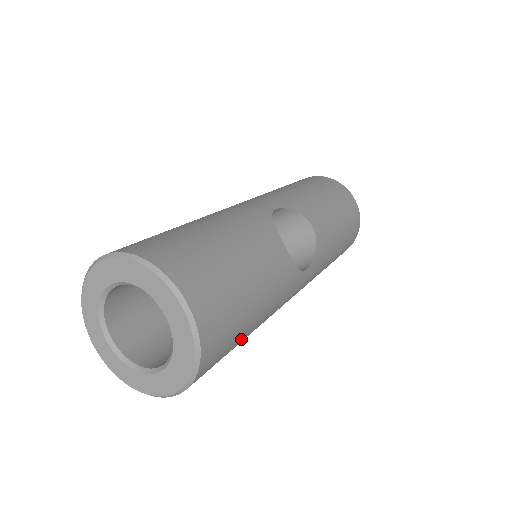
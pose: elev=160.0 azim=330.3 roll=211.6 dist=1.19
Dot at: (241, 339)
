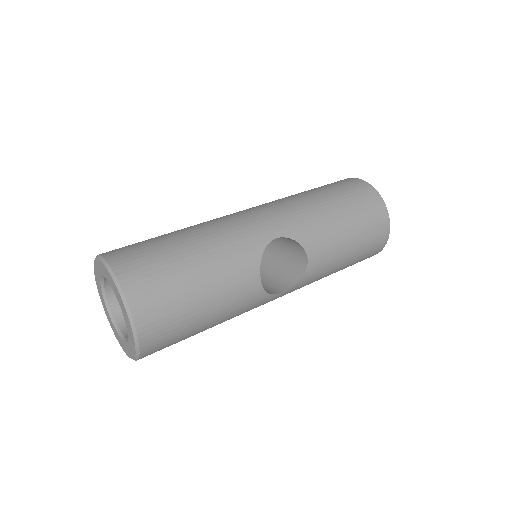
Dot at: occluded
